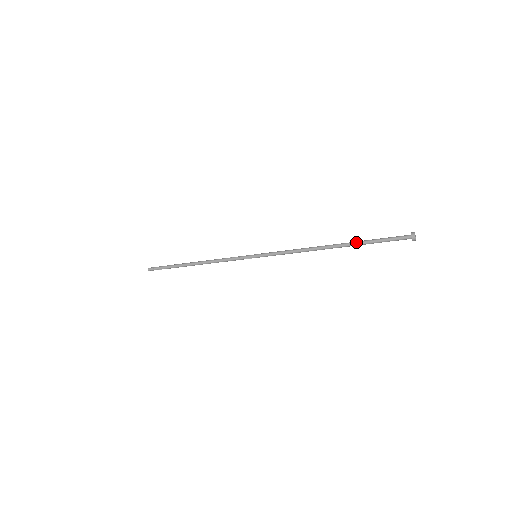
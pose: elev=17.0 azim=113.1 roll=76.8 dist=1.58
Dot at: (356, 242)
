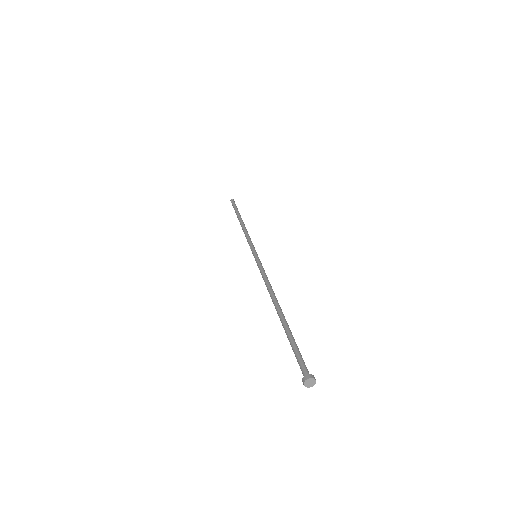
Dot at: (285, 326)
